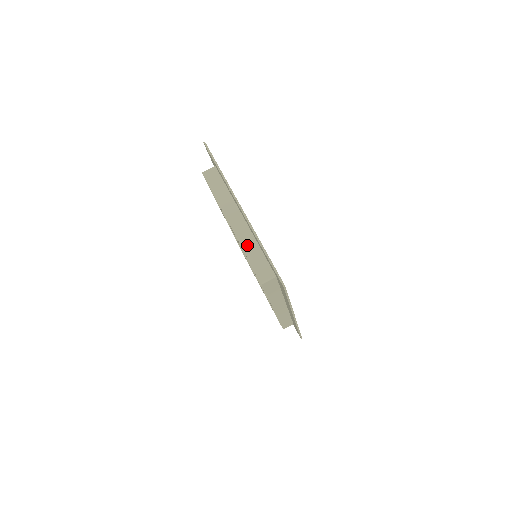
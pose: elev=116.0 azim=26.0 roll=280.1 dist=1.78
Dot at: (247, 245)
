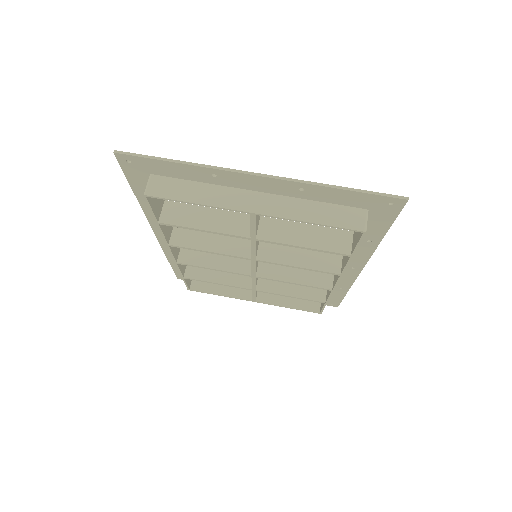
Dot at: (300, 213)
